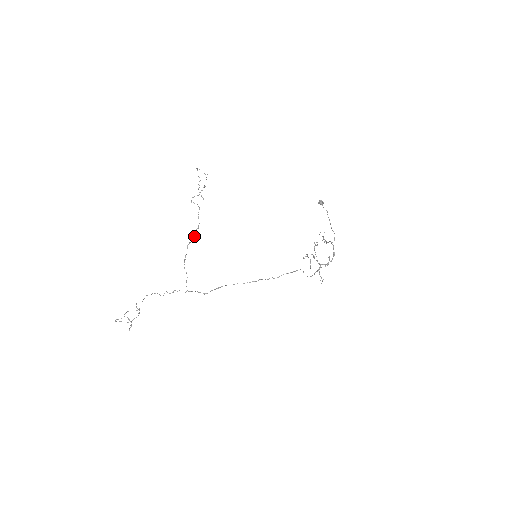
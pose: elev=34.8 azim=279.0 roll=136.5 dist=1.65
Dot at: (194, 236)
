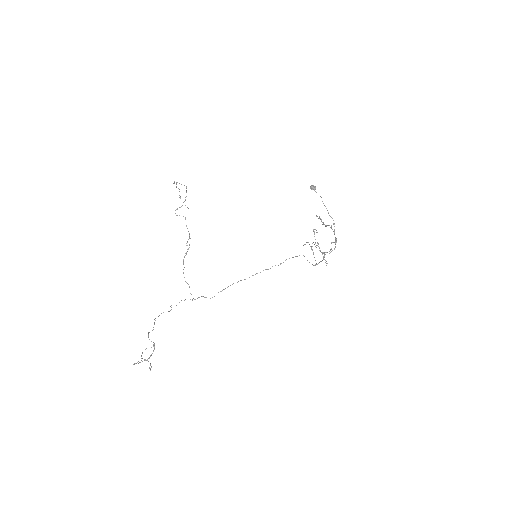
Dot at: (188, 249)
